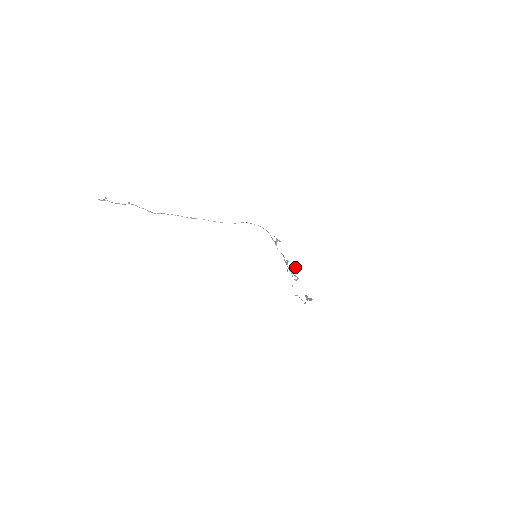
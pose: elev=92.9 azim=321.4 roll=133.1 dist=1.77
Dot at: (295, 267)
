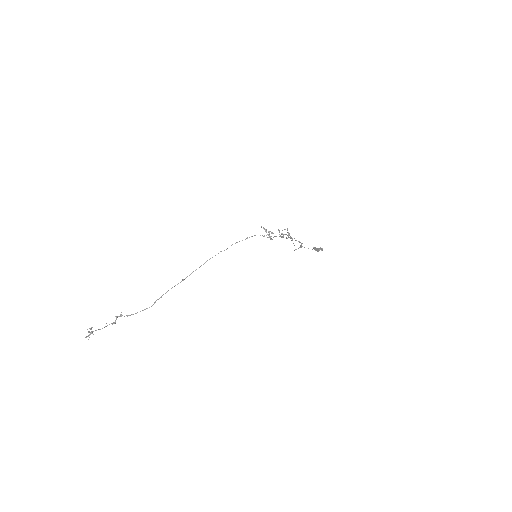
Dot at: occluded
